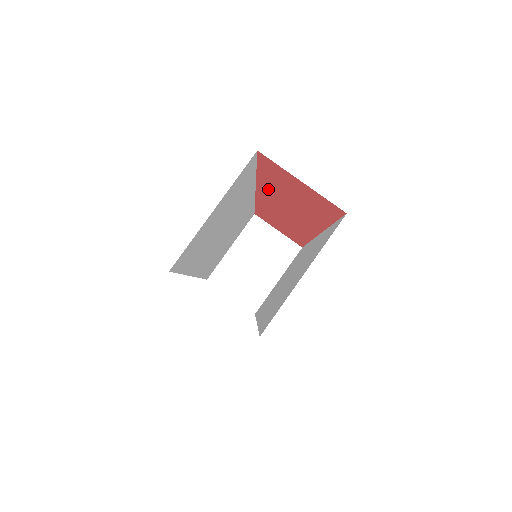
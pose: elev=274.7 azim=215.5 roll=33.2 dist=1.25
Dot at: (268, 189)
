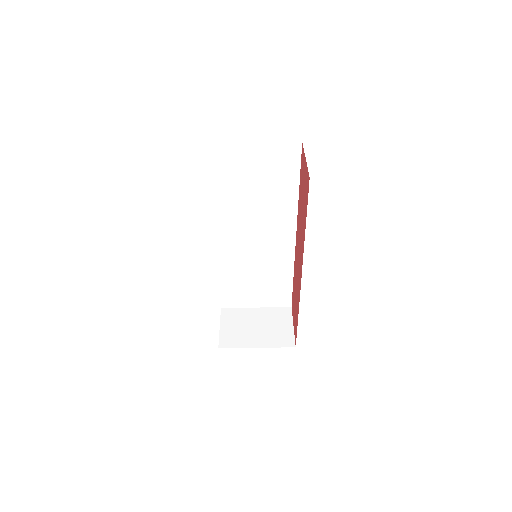
Dot at: (299, 214)
